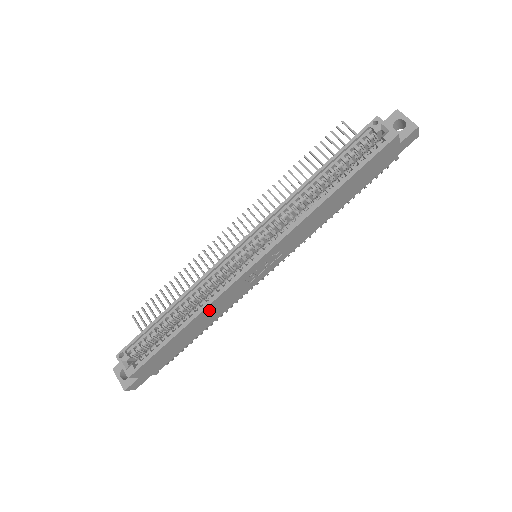
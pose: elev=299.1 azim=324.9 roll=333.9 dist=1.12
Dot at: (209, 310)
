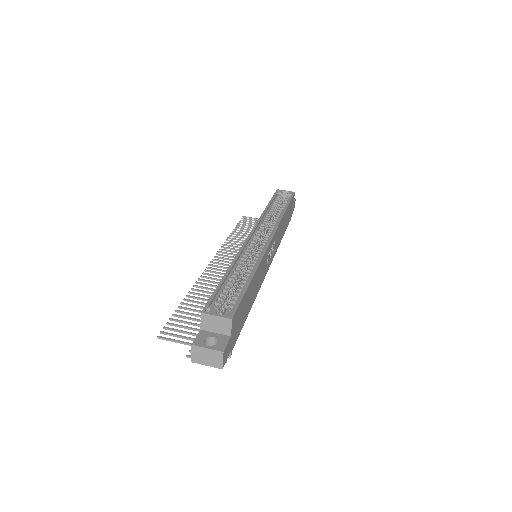
Dot at: (259, 271)
